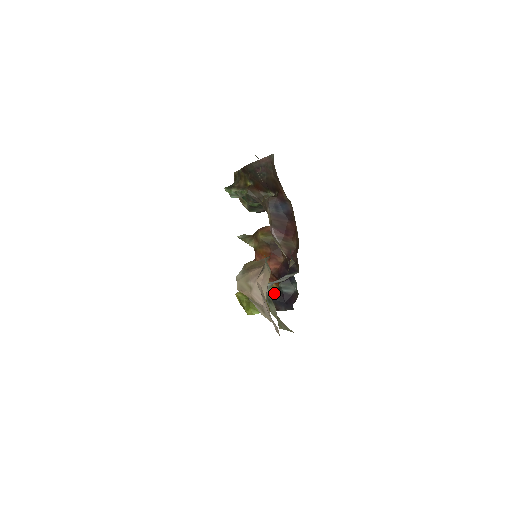
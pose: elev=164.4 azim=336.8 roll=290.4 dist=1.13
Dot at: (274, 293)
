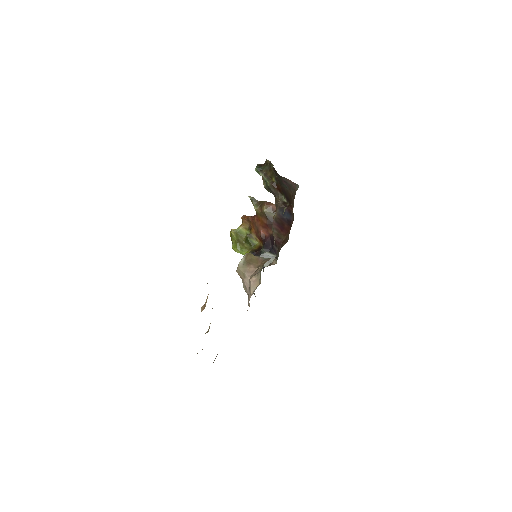
Dot at: (256, 246)
